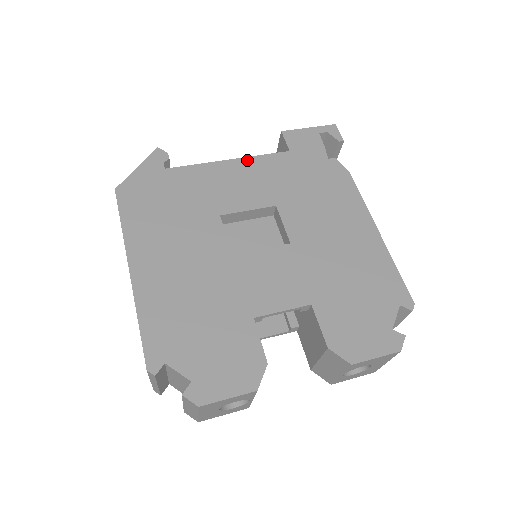
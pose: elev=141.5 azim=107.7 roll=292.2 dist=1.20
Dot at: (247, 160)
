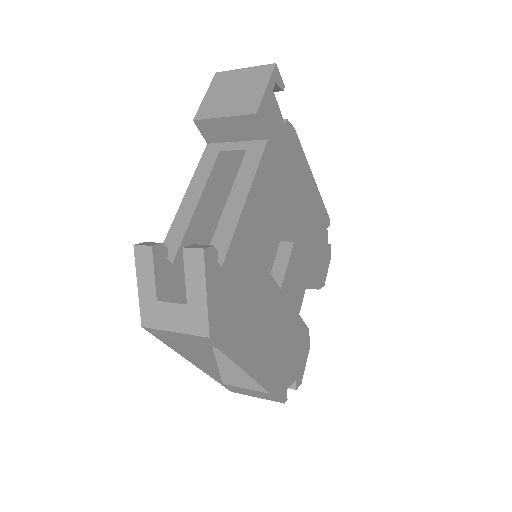
Dot at: (255, 185)
